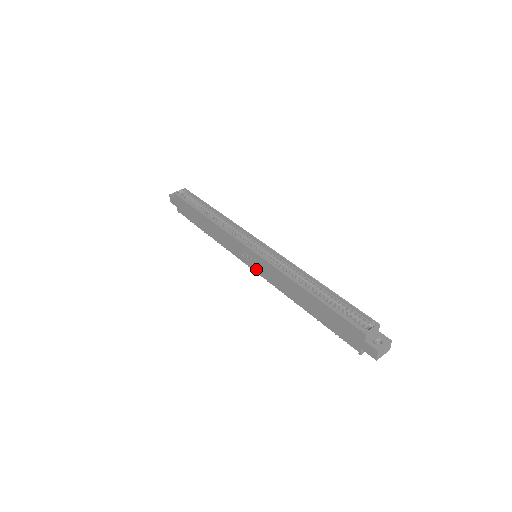
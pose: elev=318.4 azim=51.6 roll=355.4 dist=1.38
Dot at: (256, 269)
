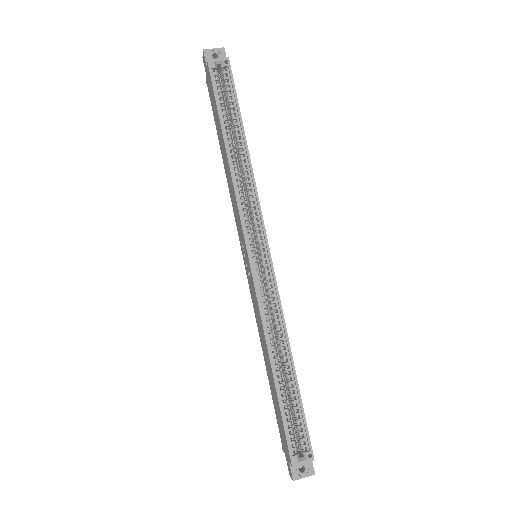
Dot at: (247, 272)
